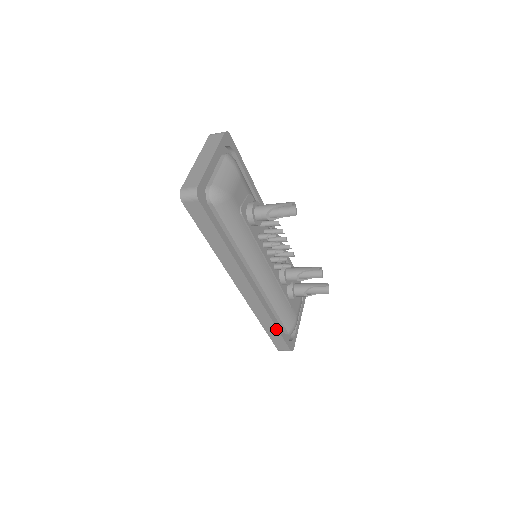
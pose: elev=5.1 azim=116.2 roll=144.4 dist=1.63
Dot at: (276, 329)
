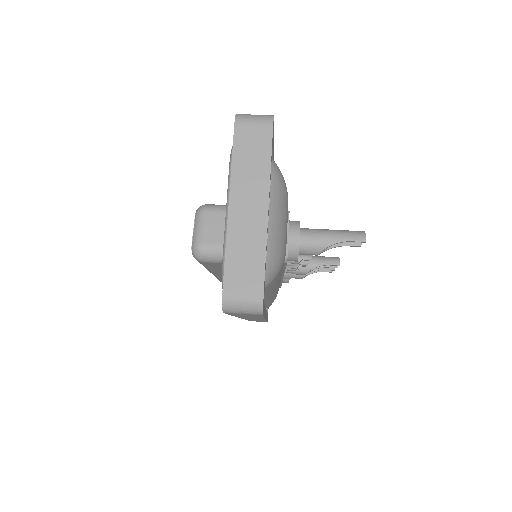
Dot at: occluded
